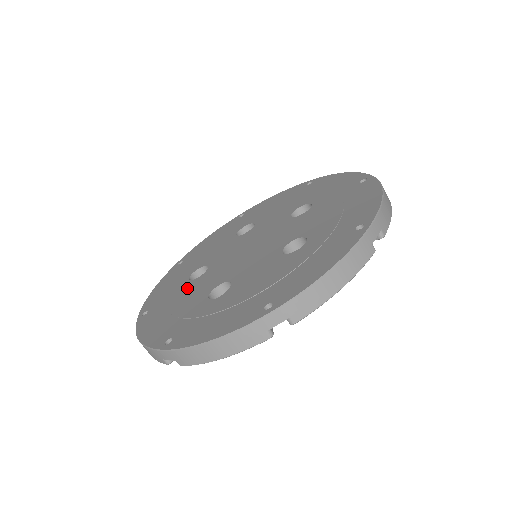
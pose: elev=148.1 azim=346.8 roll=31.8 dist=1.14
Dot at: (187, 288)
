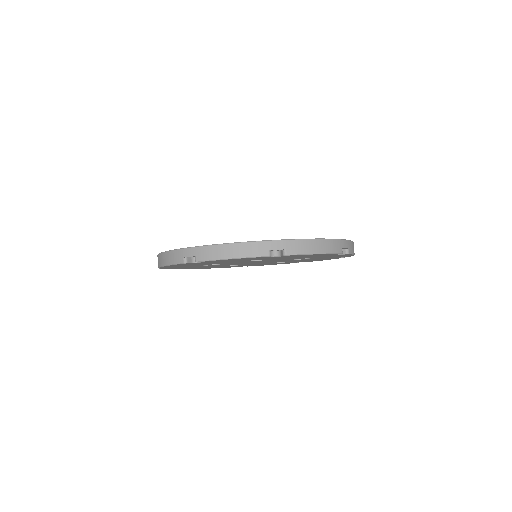
Dot at: occluded
